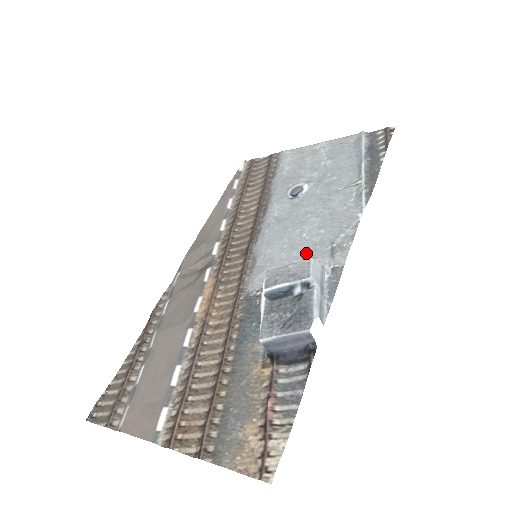
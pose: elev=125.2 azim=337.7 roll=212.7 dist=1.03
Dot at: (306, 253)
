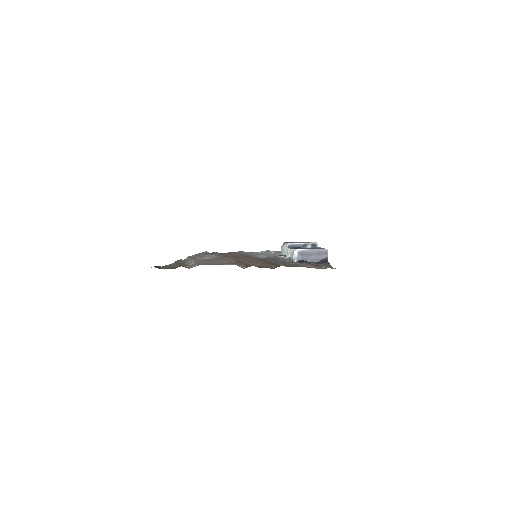
Dot at: occluded
